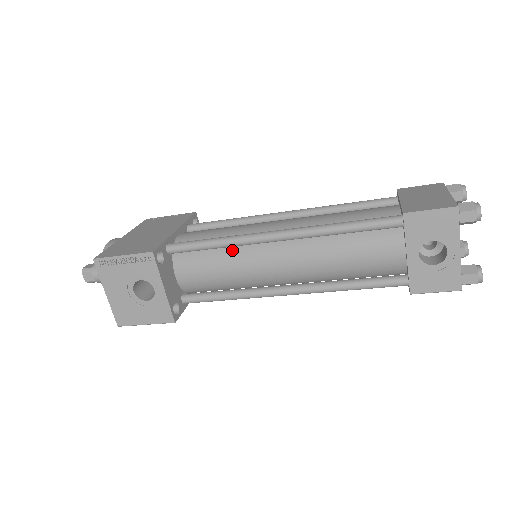
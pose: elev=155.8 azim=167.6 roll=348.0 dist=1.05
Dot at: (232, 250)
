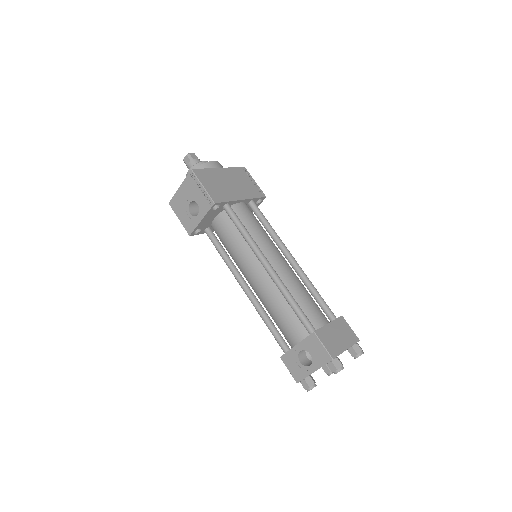
Dot at: (247, 244)
